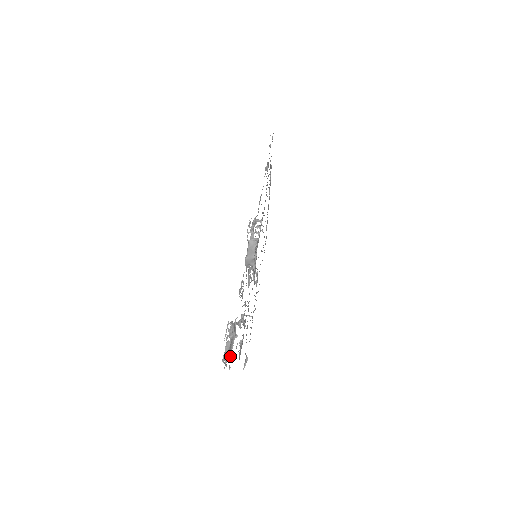
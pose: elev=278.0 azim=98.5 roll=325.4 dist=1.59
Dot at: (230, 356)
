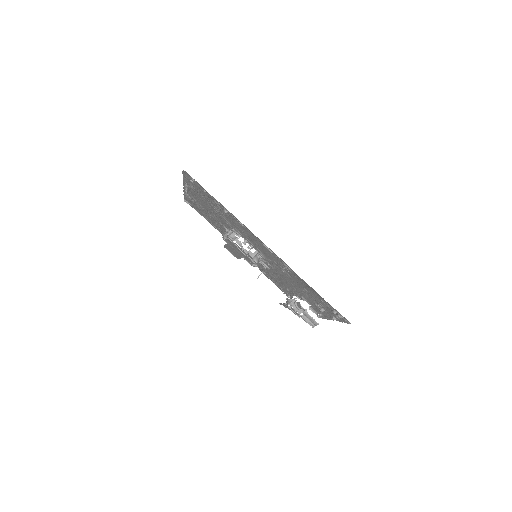
Dot at: (317, 323)
